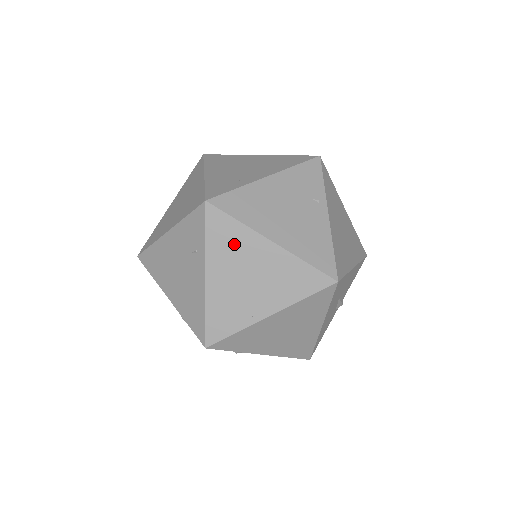
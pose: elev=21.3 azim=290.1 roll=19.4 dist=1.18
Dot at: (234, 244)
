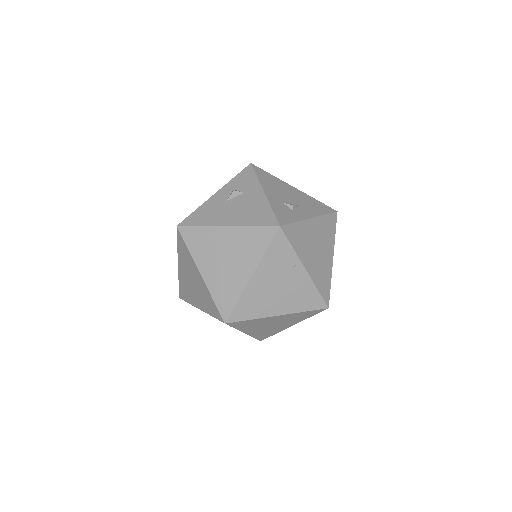
Dot at: (254, 324)
